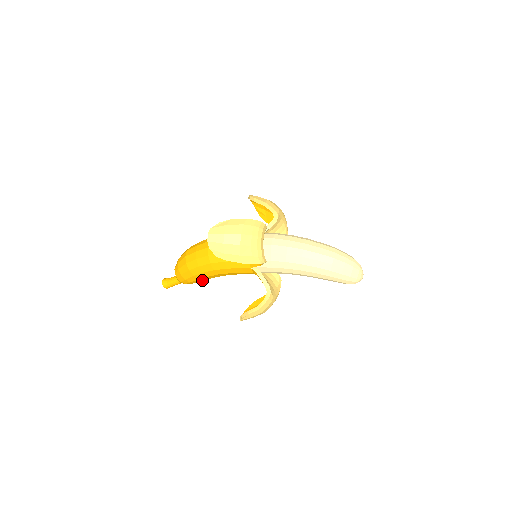
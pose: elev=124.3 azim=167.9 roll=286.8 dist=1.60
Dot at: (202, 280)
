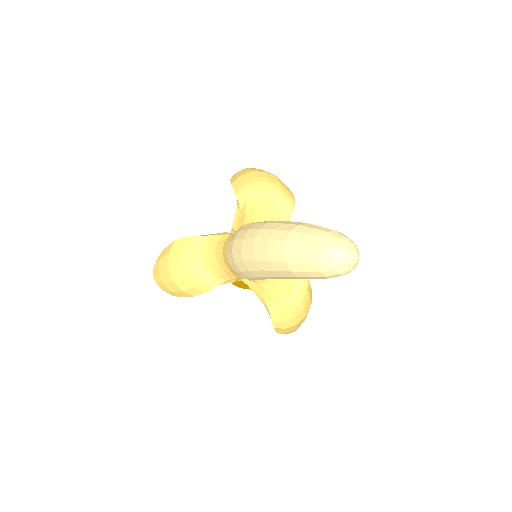
Dot at: occluded
